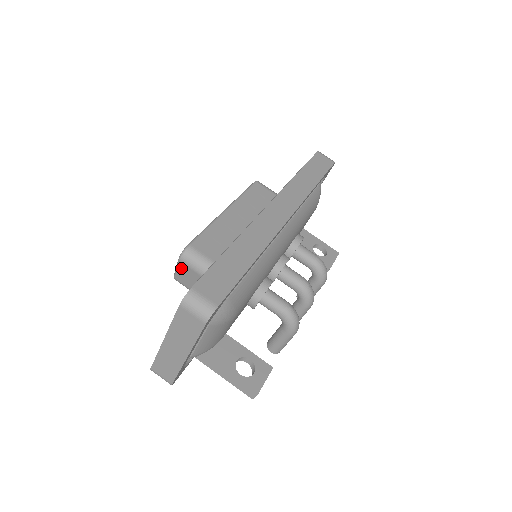
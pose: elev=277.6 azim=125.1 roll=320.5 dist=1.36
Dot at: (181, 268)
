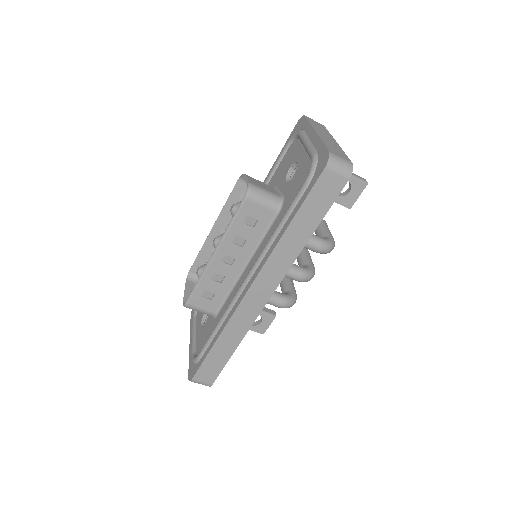
Dot at: occluded
